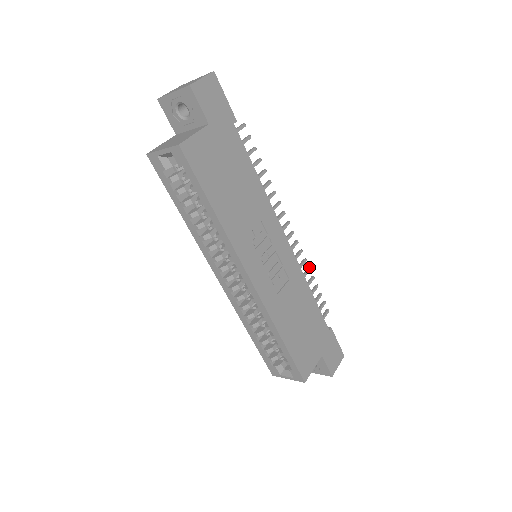
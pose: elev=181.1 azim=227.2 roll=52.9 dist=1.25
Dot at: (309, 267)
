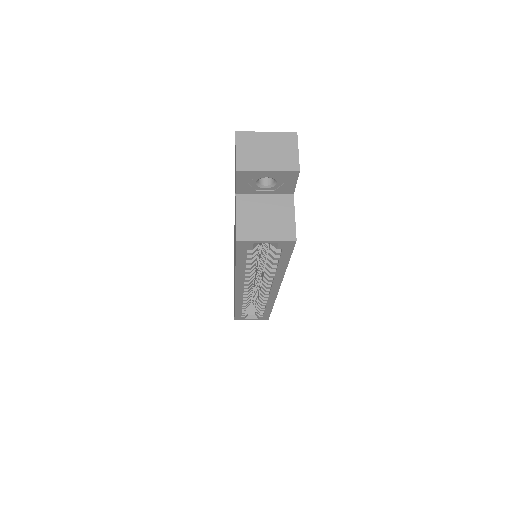
Dot at: occluded
